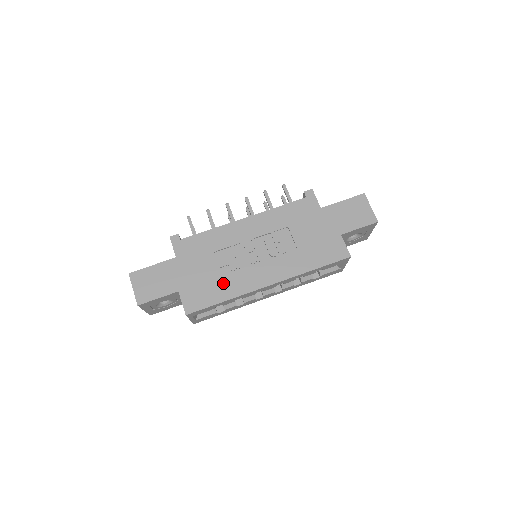
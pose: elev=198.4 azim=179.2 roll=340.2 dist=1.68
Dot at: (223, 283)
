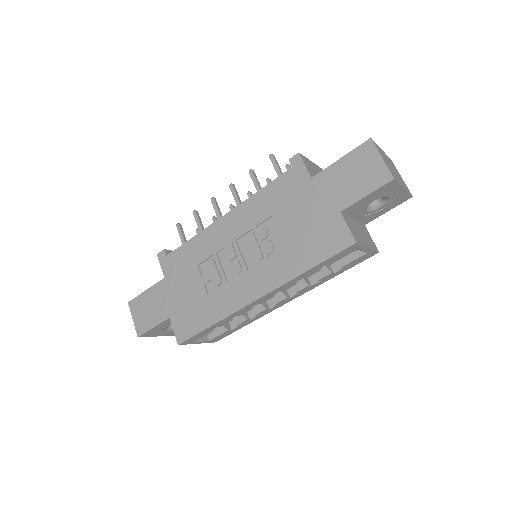
Dot at: (209, 303)
